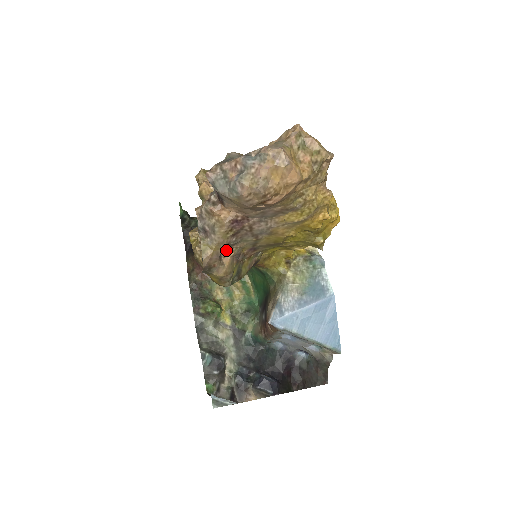
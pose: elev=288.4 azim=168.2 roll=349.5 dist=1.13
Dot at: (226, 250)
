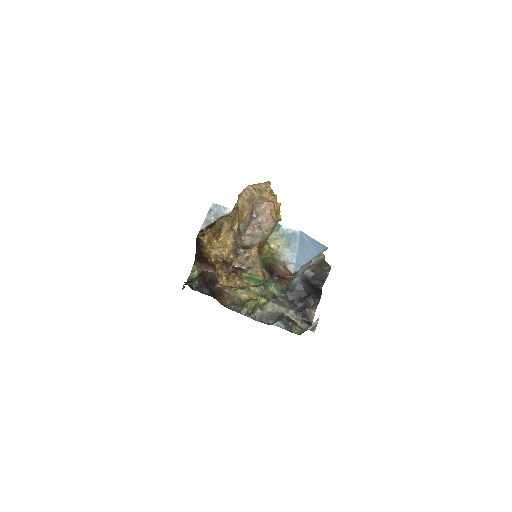
Dot at: occluded
